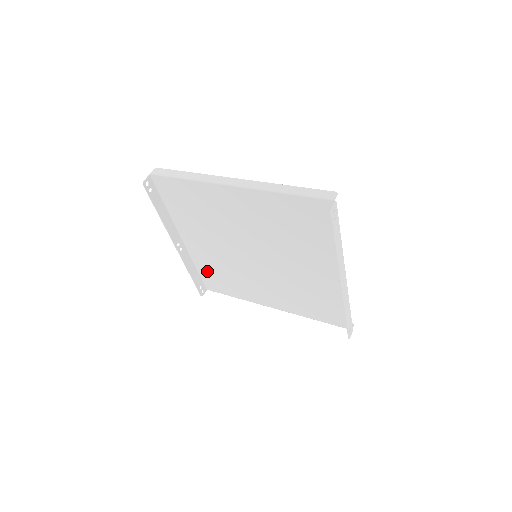
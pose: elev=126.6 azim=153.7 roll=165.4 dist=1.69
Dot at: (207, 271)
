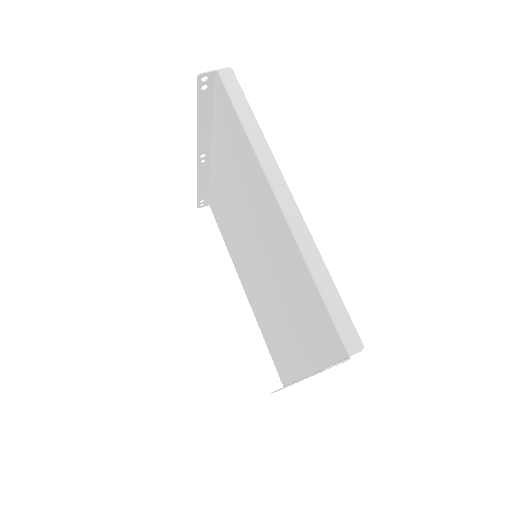
Dot at: (216, 198)
